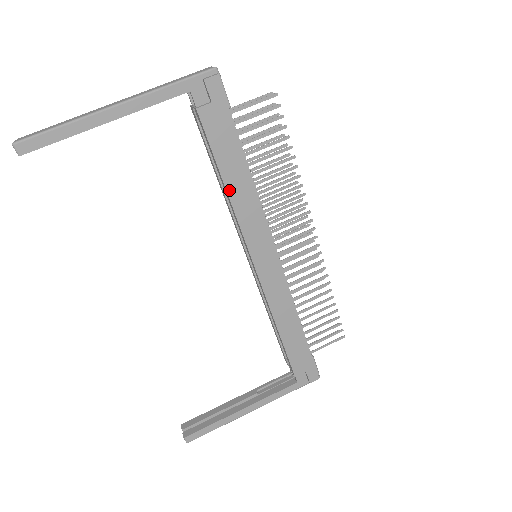
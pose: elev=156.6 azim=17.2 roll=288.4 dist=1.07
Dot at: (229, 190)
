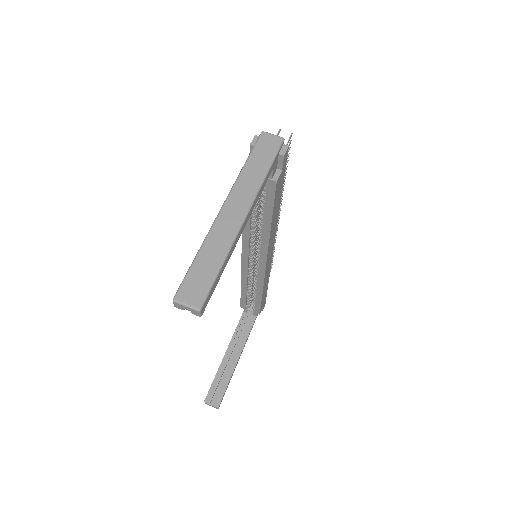
Dot at: (271, 227)
